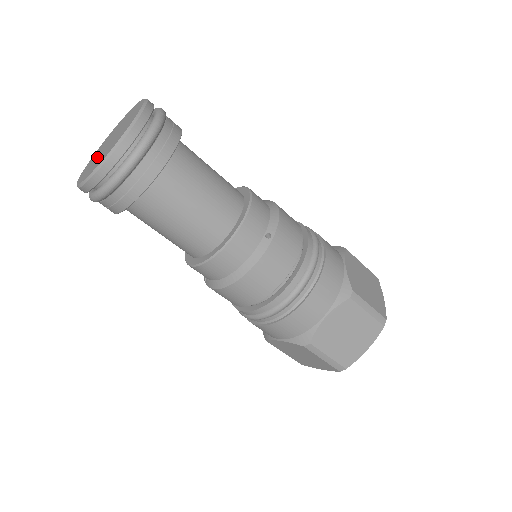
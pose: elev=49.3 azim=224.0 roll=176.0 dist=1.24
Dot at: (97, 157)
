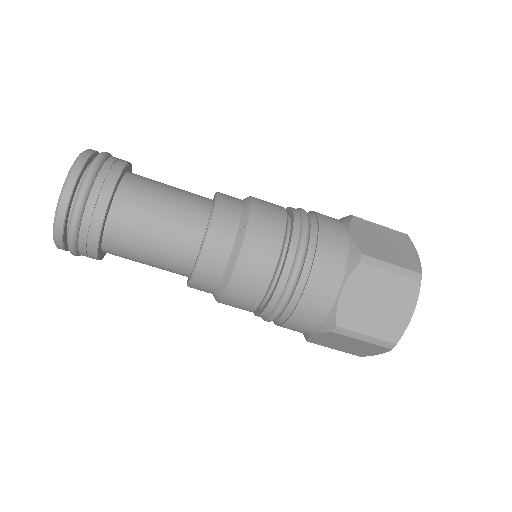
Dot at: occluded
